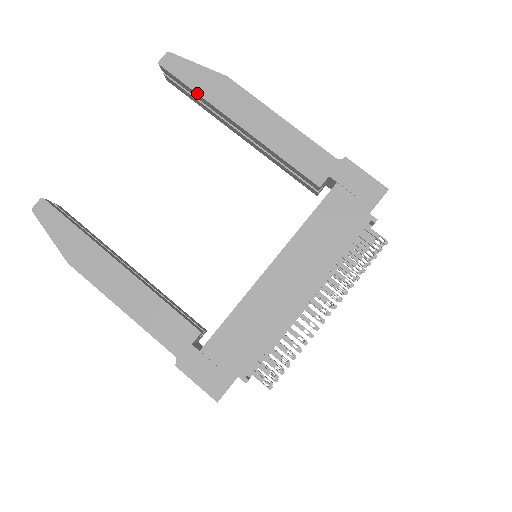
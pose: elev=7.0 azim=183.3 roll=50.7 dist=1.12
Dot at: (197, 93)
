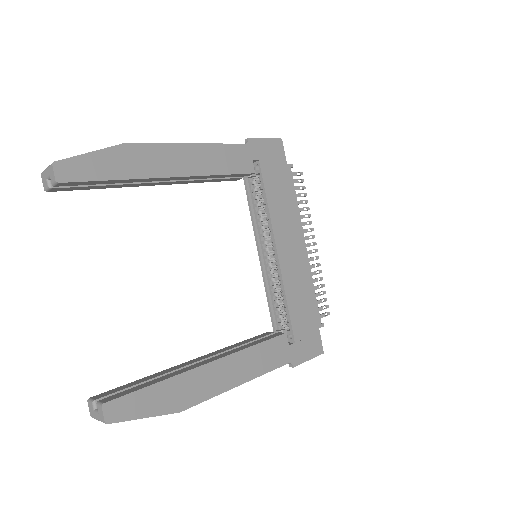
Dot at: (120, 179)
